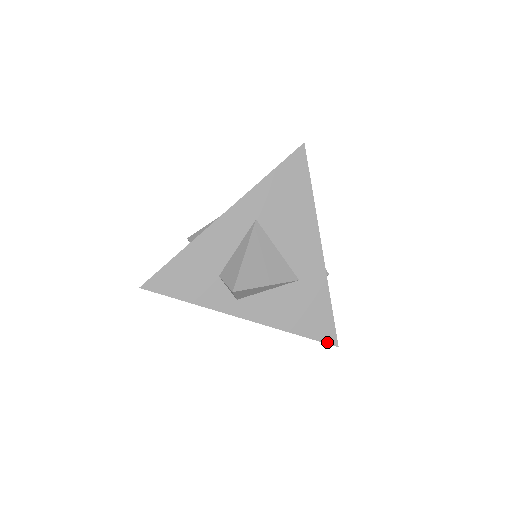
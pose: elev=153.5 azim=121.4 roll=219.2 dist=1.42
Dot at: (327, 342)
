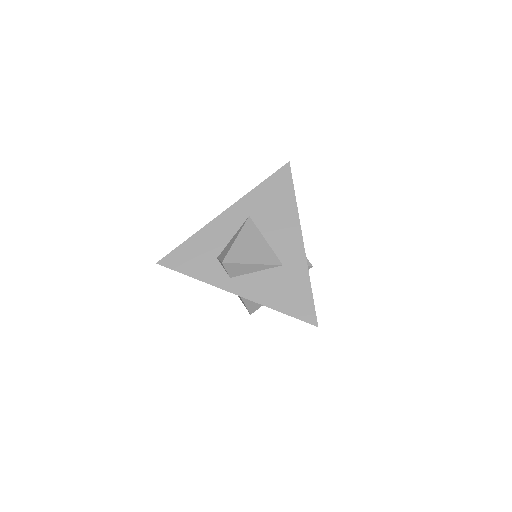
Dot at: (307, 321)
